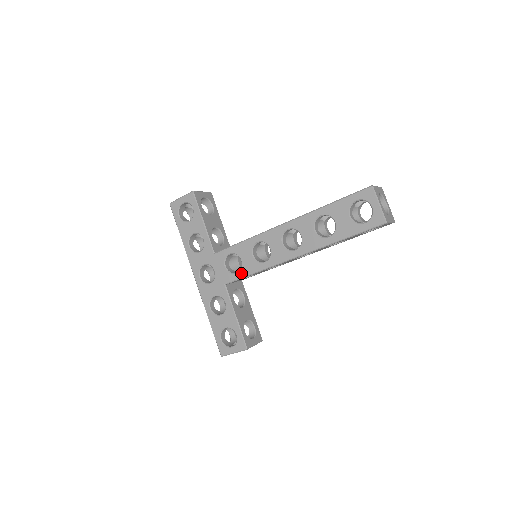
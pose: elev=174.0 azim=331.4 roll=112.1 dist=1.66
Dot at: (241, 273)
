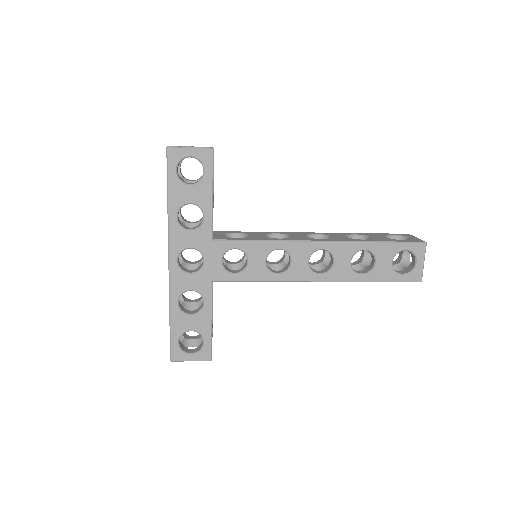
Dot at: (241, 276)
